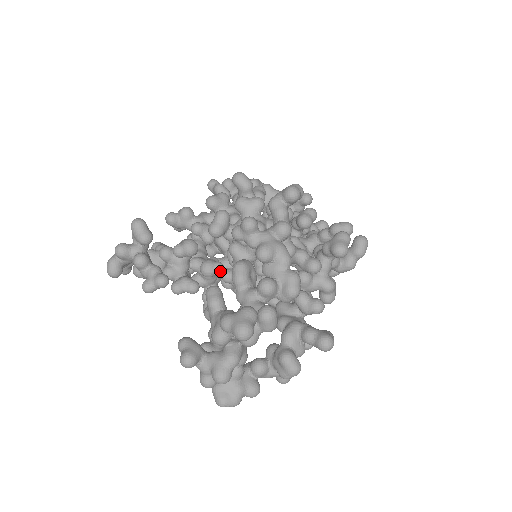
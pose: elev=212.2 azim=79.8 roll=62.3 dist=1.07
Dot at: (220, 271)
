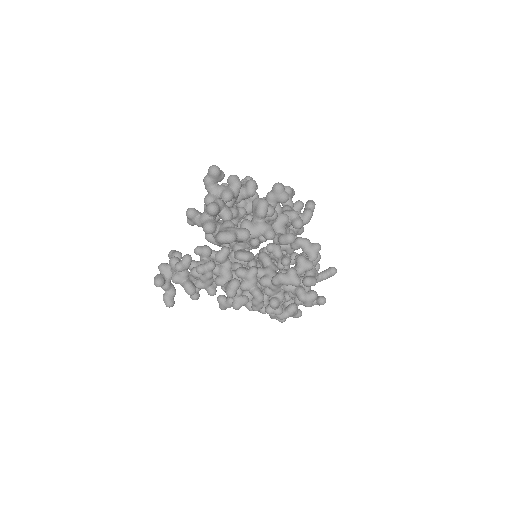
Dot at: (226, 248)
